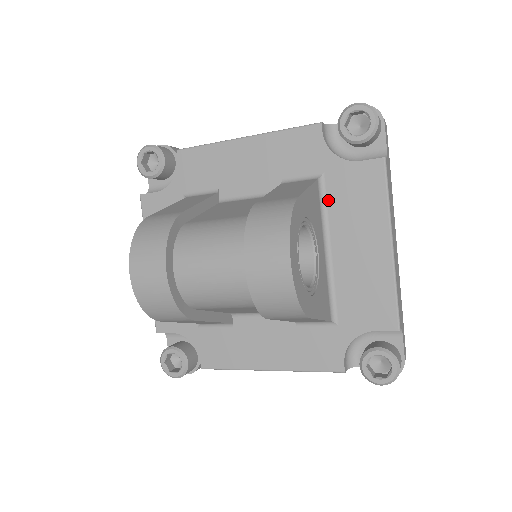
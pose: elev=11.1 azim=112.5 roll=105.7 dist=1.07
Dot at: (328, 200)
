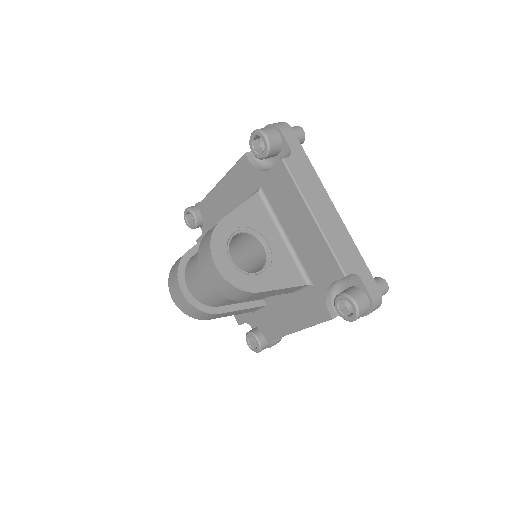
Dot at: (270, 202)
